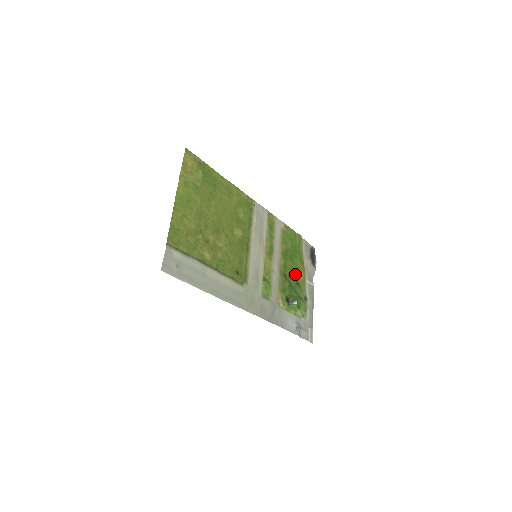
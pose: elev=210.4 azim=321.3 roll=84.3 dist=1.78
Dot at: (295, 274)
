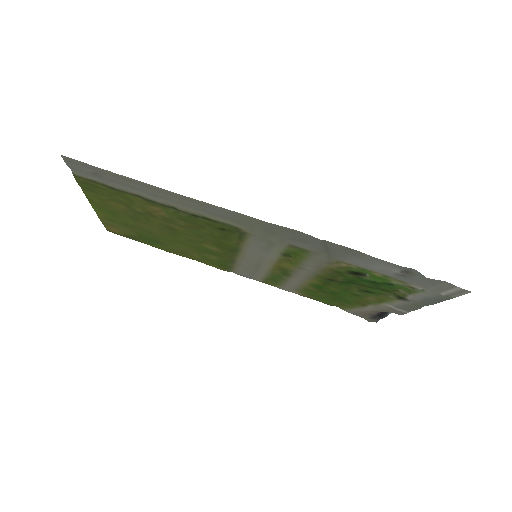
Dot at: (353, 292)
